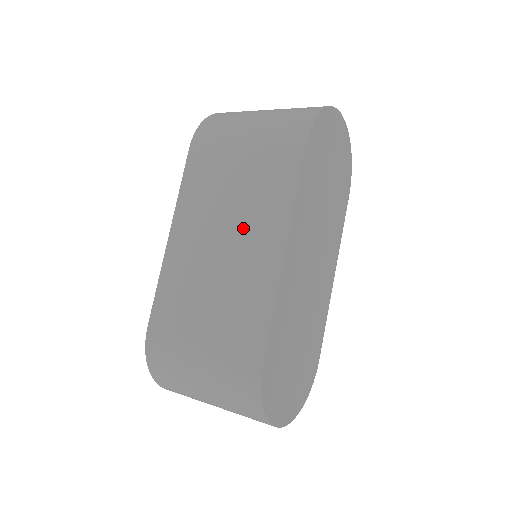
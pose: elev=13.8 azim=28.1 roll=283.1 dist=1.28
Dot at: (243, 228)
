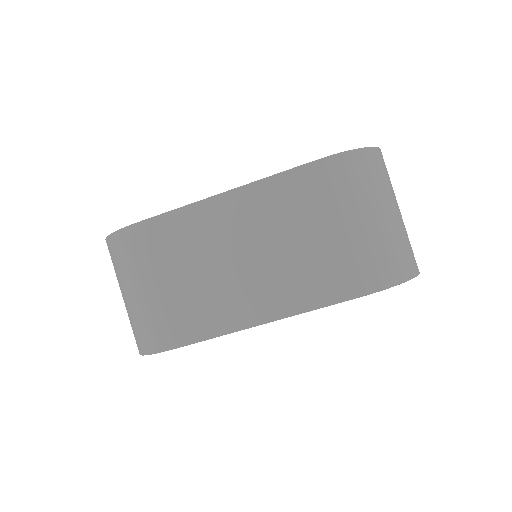
Dot at: (262, 273)
